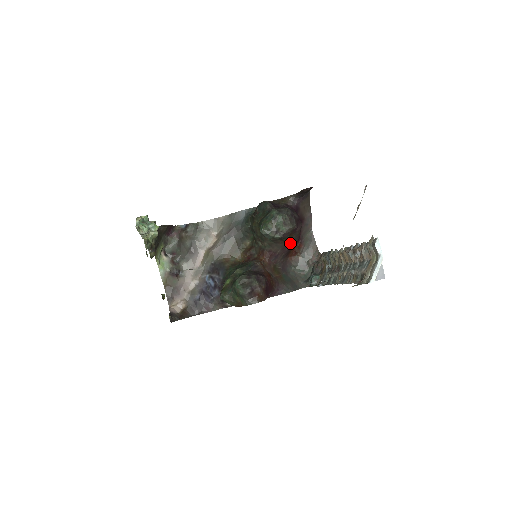
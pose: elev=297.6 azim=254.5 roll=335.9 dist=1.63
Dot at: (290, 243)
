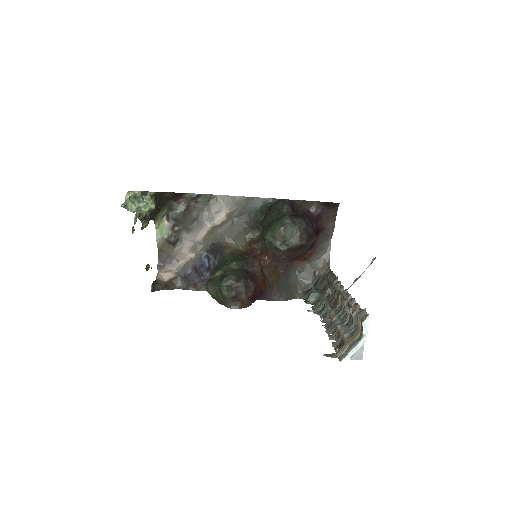
Dot at: (297, 253)
